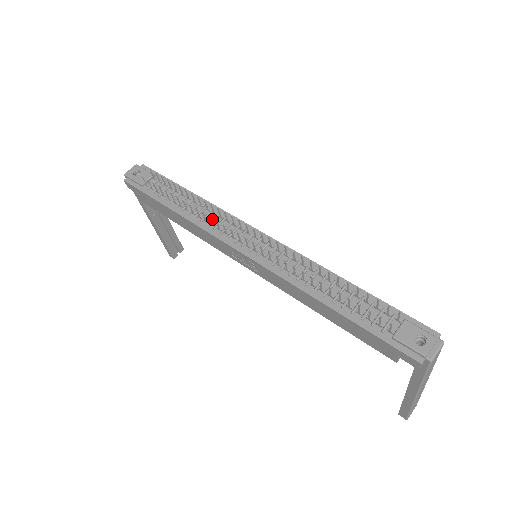
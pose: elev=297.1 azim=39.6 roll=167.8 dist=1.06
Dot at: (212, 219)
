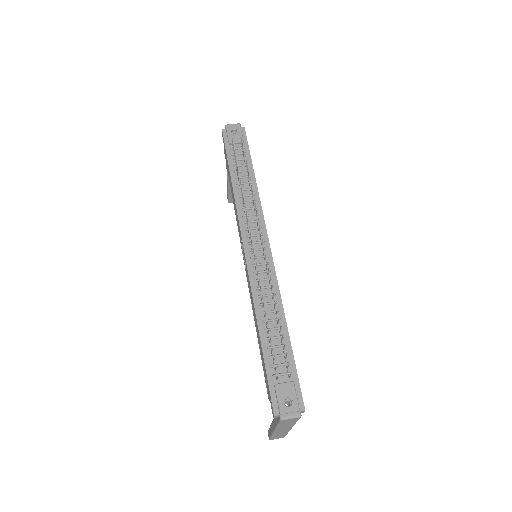
Dot at: (248, 208)
